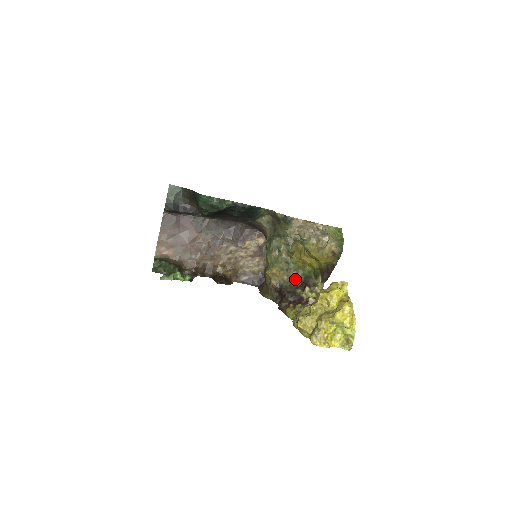
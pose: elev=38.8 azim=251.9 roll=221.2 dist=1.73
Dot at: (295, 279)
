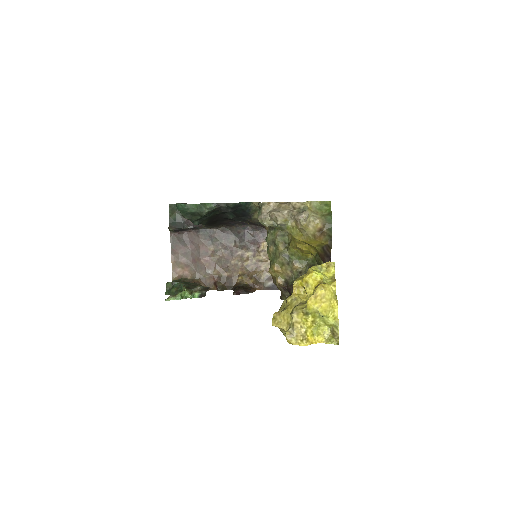
Dot at: (299, 272)
